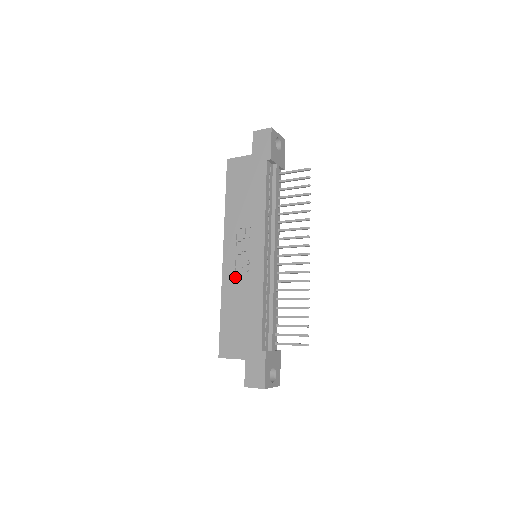
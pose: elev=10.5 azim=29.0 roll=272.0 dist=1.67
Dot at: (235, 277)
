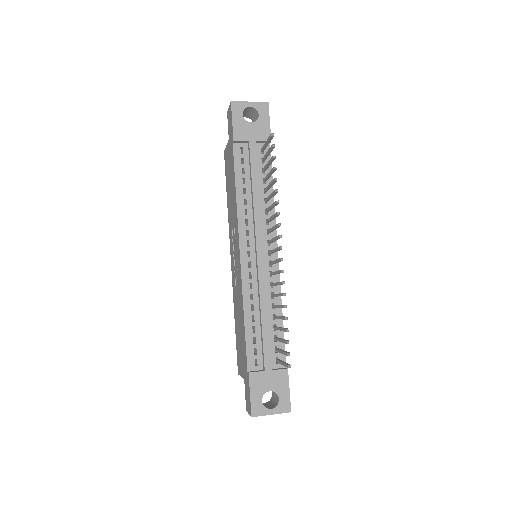
Dot at: (236, 285)
